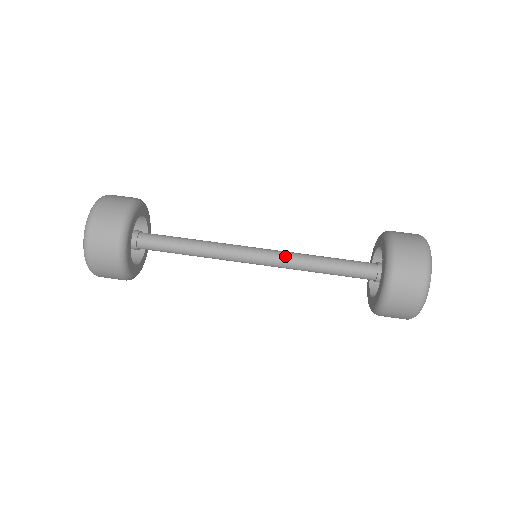
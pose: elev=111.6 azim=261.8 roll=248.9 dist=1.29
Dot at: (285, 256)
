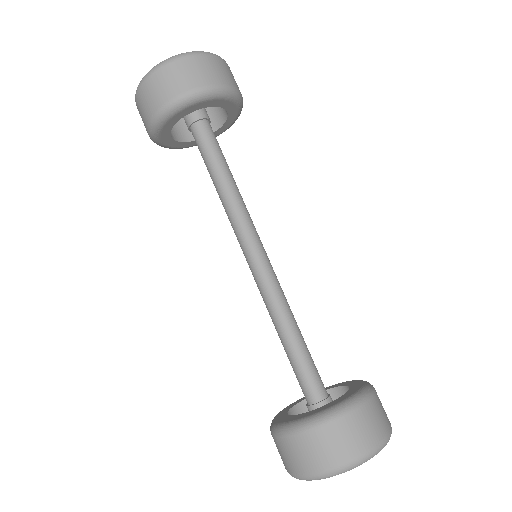
Dot at: (268, 290)
